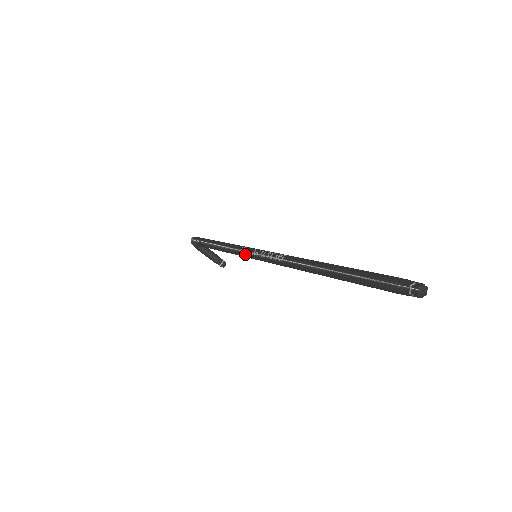
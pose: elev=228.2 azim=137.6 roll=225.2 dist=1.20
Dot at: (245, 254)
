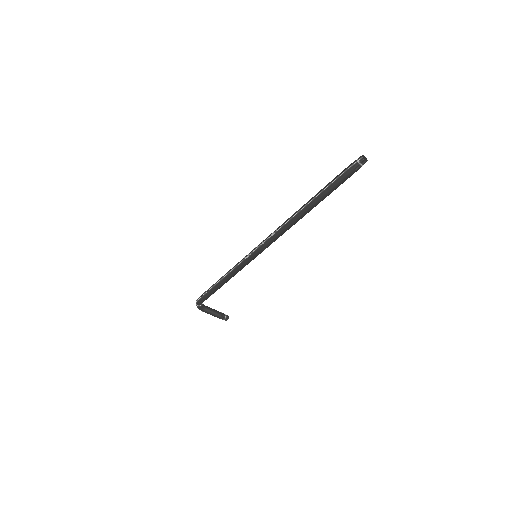
Dot at: (248, 258)
